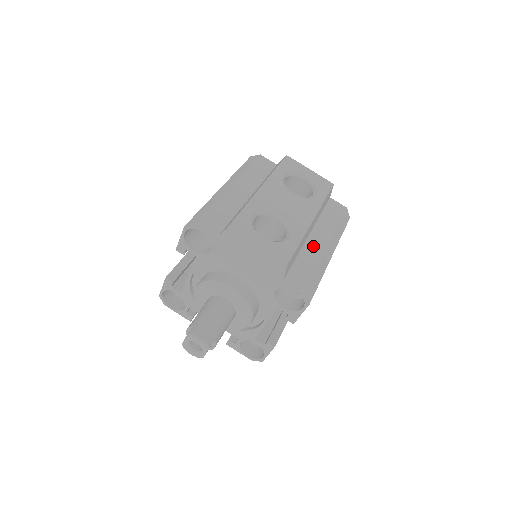
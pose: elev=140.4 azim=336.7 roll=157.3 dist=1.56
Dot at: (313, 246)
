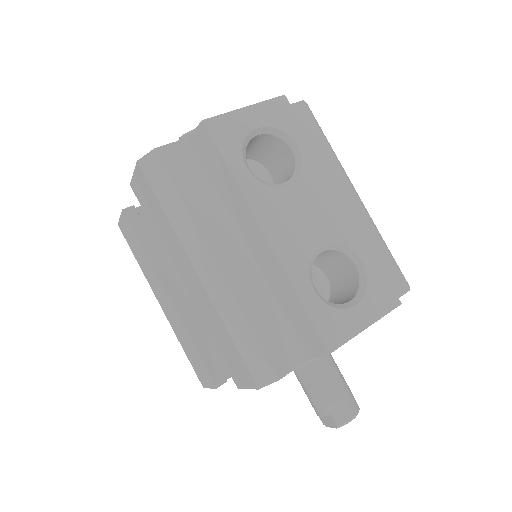
Dot at: occluded
